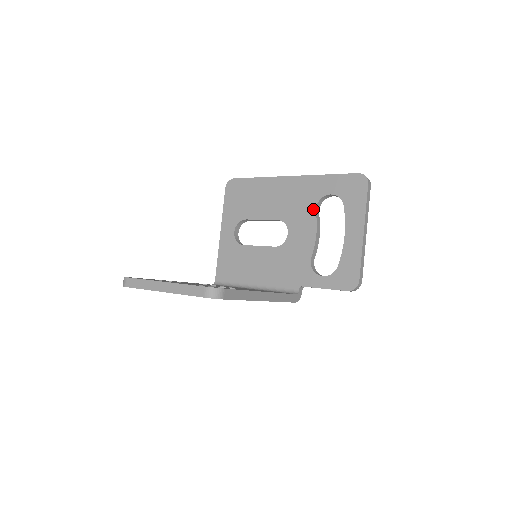
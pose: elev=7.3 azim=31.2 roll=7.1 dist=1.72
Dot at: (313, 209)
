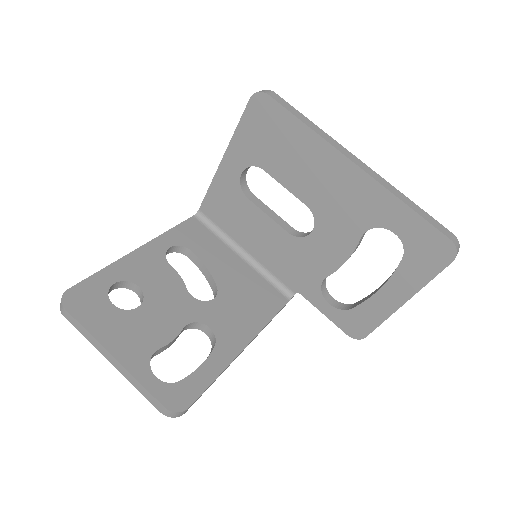
Dot at: (360, 231)
